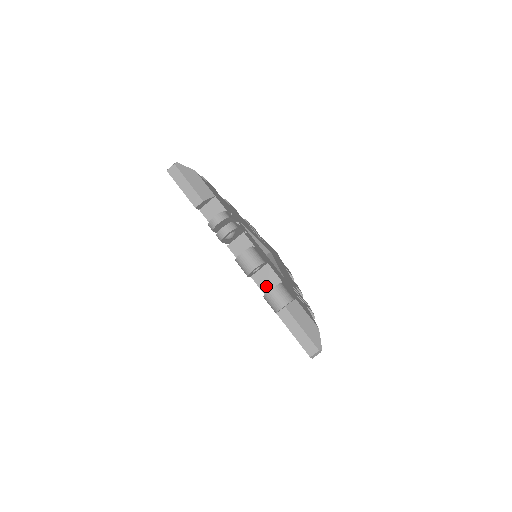
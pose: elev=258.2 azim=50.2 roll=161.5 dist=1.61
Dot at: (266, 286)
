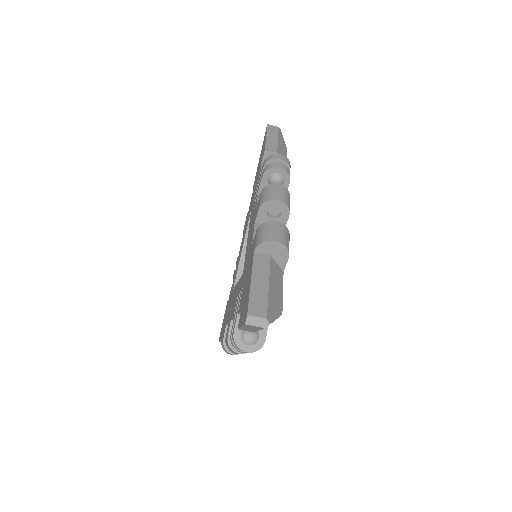
Dot at: occluded
